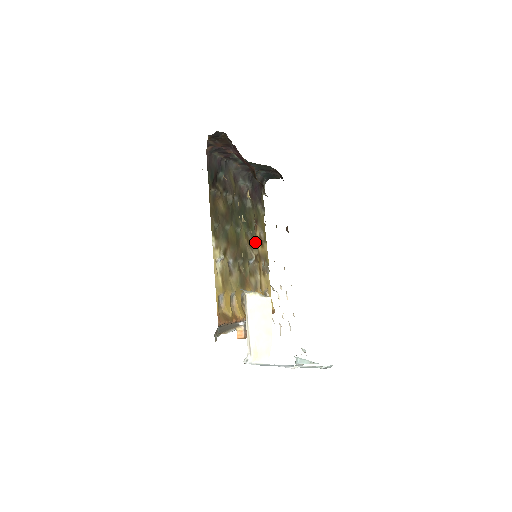
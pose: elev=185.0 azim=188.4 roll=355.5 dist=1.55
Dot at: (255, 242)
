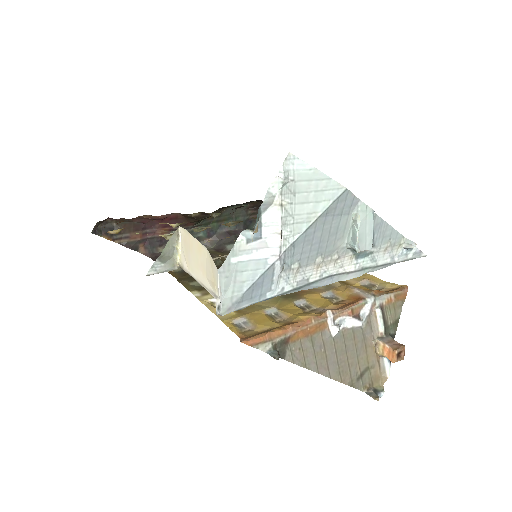
Dot at: occluded
